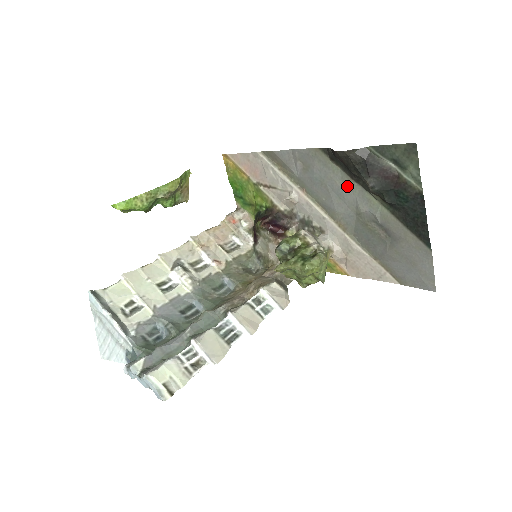
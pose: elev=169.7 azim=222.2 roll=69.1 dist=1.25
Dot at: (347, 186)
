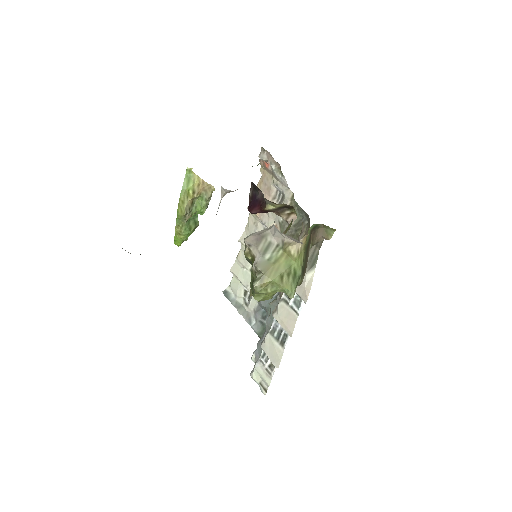
Dot at: occluded
